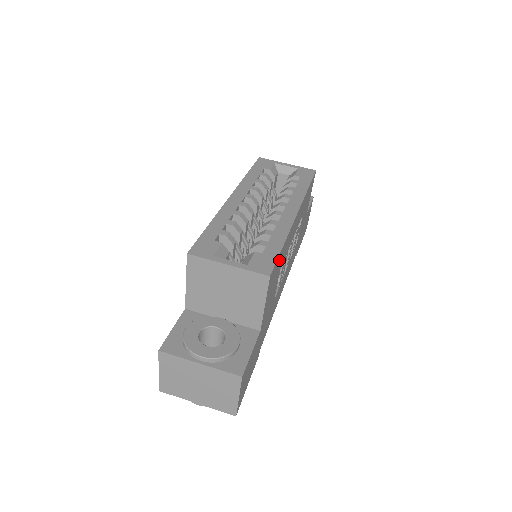
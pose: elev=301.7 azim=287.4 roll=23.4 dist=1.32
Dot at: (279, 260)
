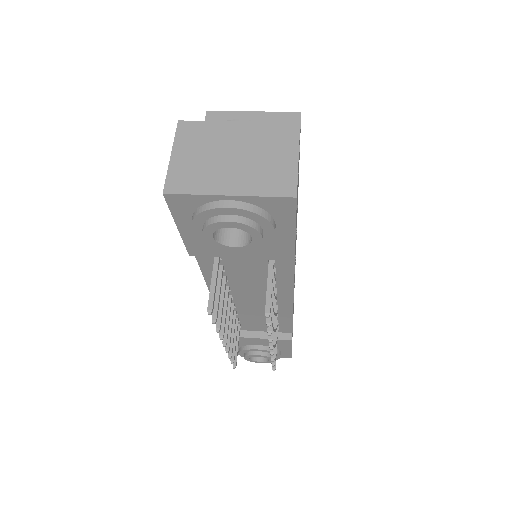
Dot at: (299, 158)
